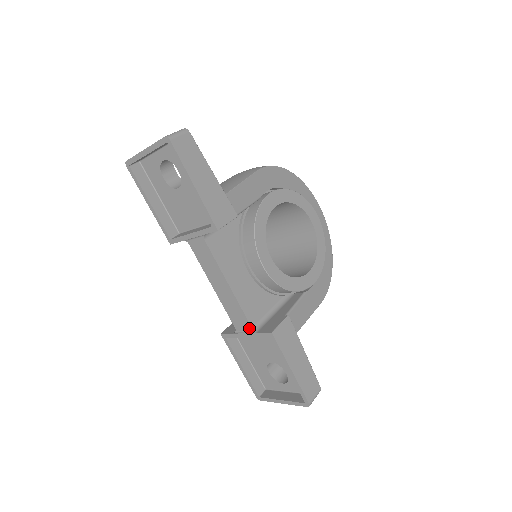
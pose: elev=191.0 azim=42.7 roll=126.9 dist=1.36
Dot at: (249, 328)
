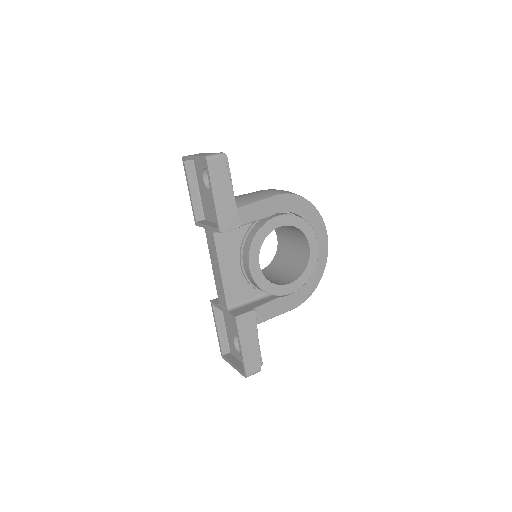
Dot at: (225, 306)
